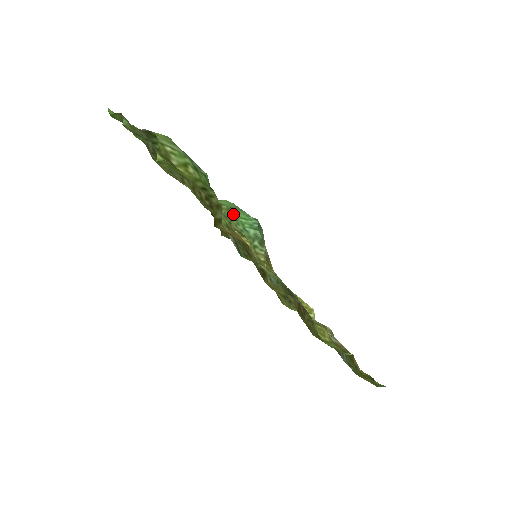
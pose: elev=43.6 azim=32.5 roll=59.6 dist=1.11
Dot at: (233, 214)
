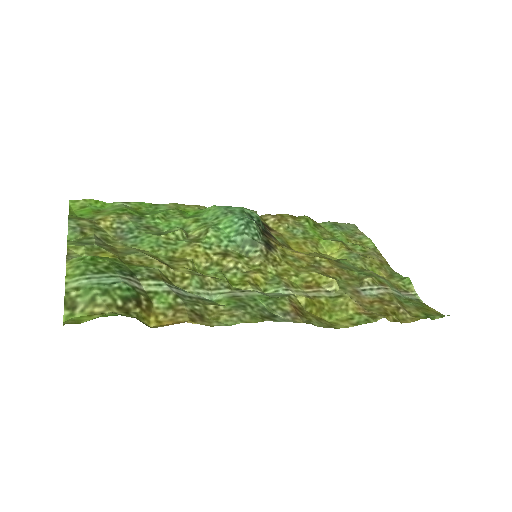
Dot at: (213, 234)
